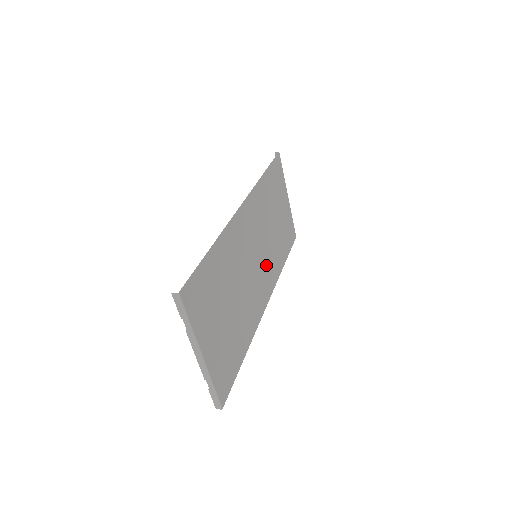
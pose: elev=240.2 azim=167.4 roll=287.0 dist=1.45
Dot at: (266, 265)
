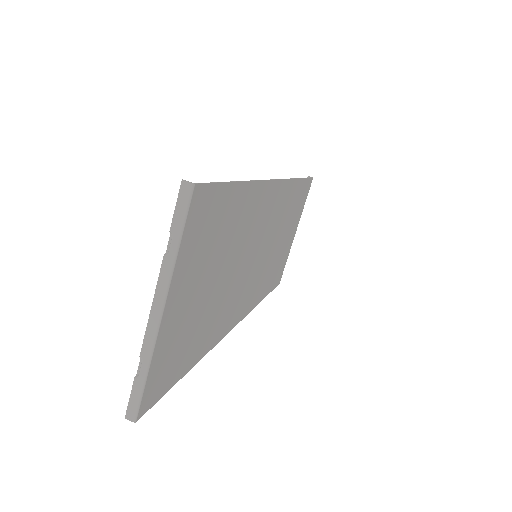
Dot at: (255, 279)
